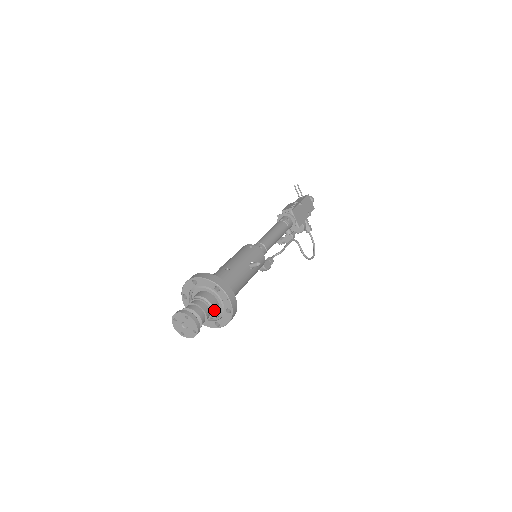
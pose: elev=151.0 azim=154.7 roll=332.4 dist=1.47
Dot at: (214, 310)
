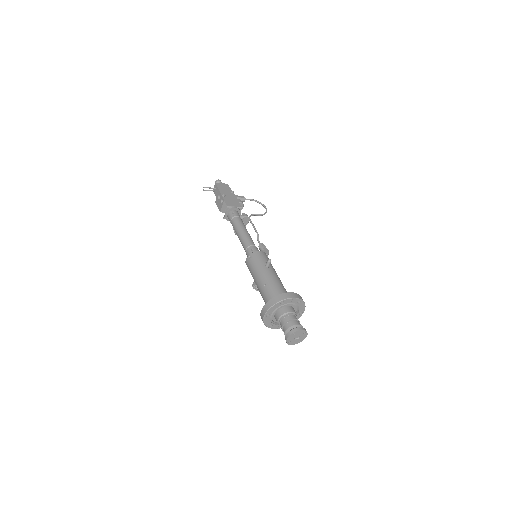
Dot at: (294, 312)
